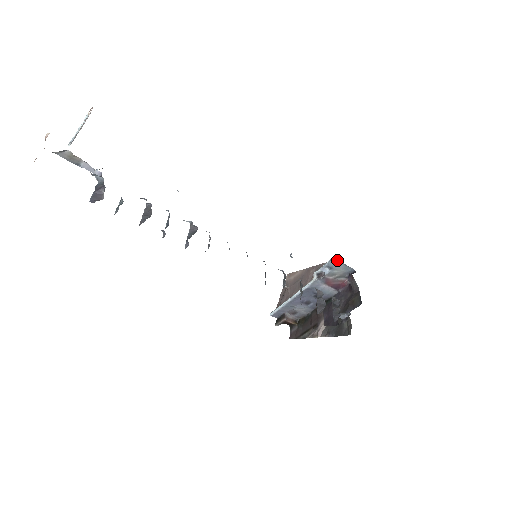
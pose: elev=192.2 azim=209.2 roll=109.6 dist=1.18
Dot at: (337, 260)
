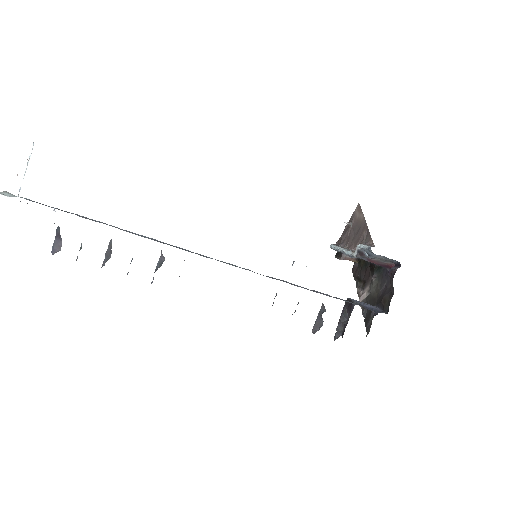
Dot at: occluded
